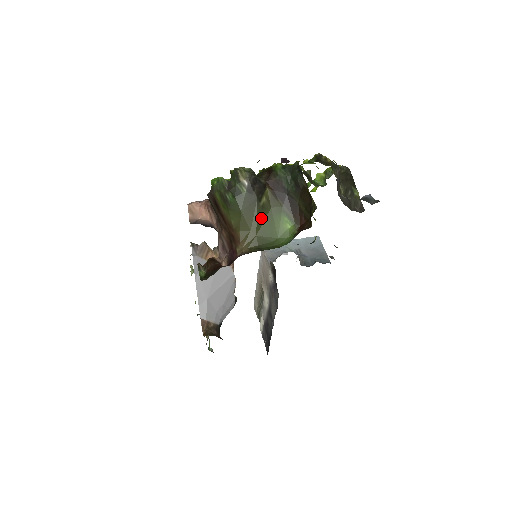
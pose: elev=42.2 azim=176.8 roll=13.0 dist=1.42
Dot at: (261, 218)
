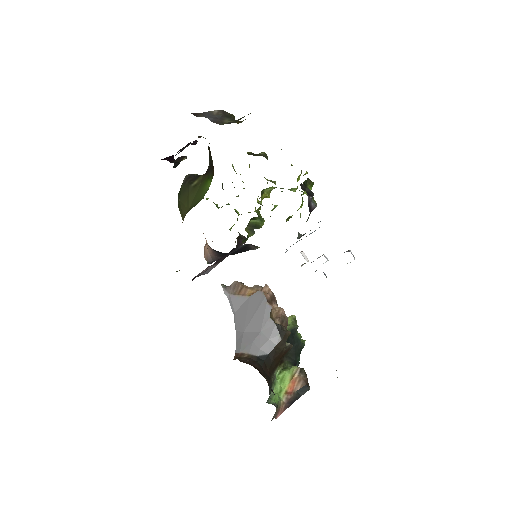
Dot at: (193, 194)
